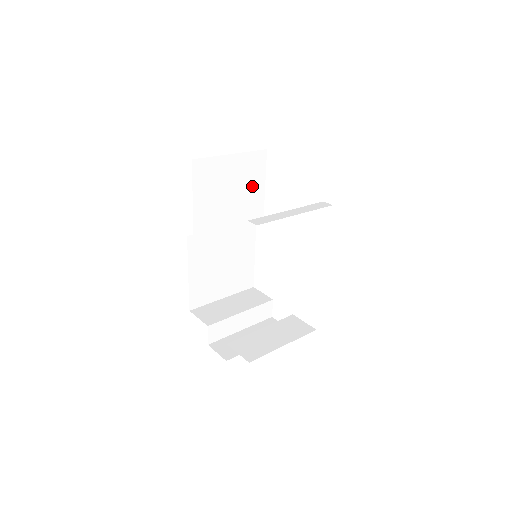
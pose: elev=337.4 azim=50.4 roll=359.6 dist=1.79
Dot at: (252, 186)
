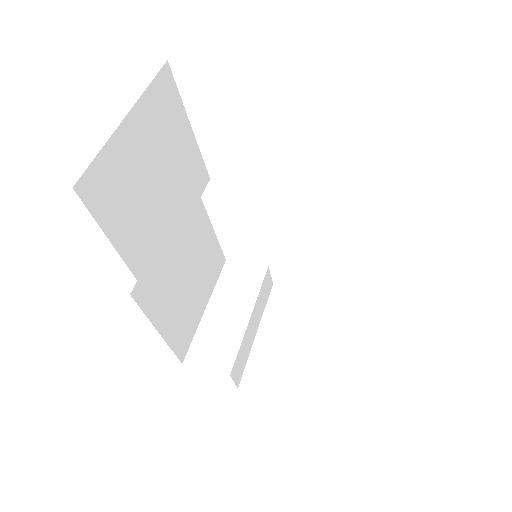
Dot at: (176, 142)
